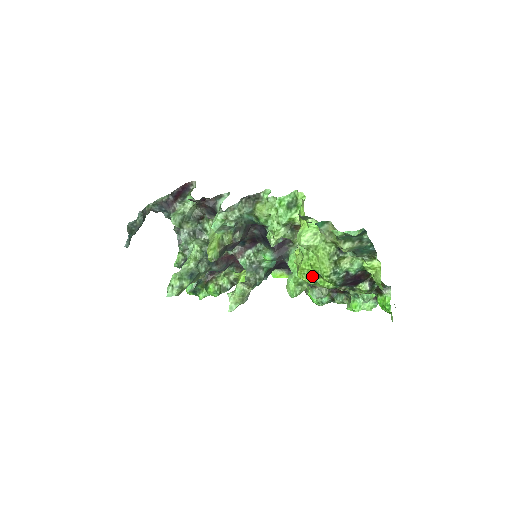
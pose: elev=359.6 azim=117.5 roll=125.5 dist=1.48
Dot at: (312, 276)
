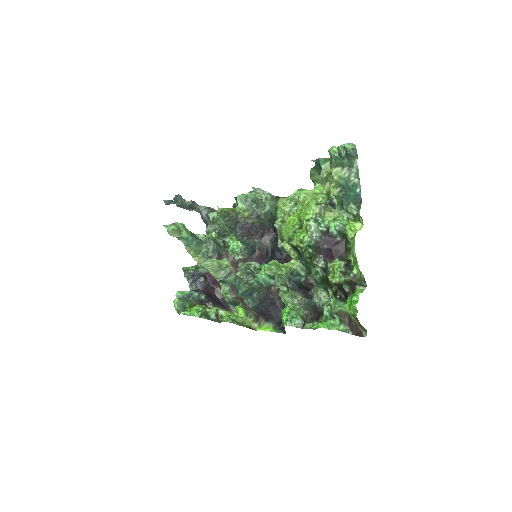
Dot at: (294, 228)
